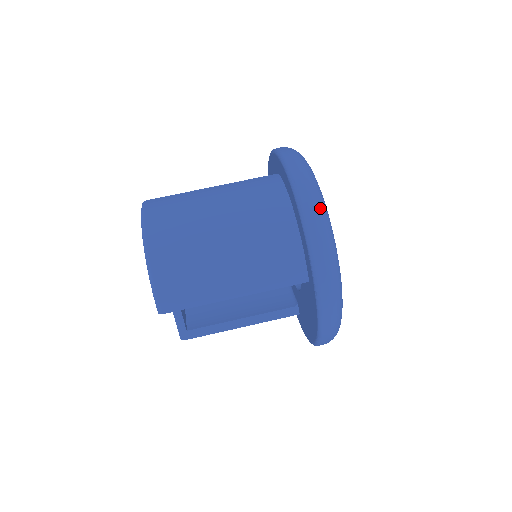
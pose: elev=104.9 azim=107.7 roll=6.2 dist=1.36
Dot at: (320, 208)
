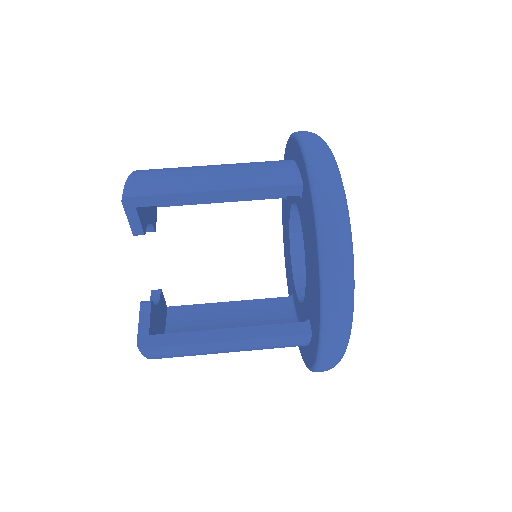
Dot at: occluded
